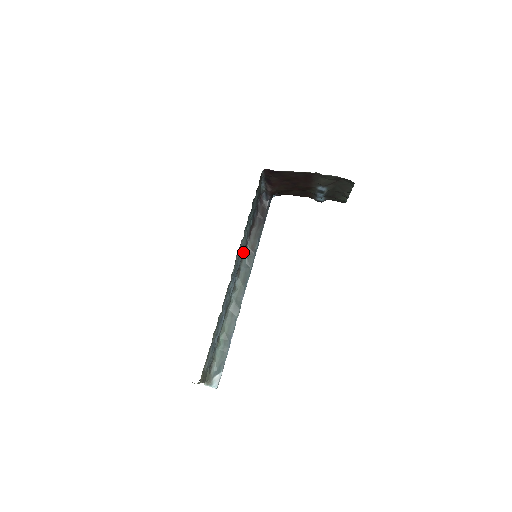
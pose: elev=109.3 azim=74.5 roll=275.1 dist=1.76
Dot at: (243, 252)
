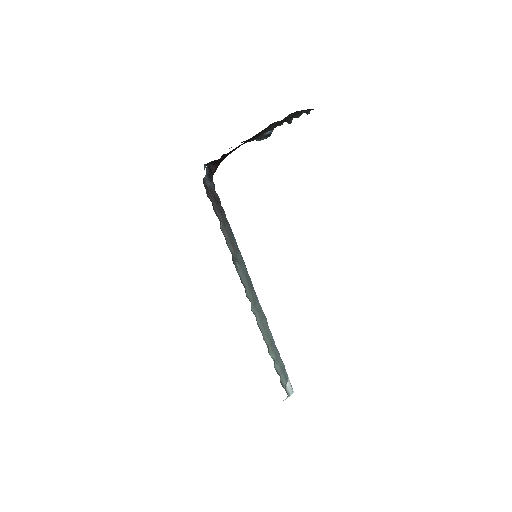
Dot at: (232, 259)
